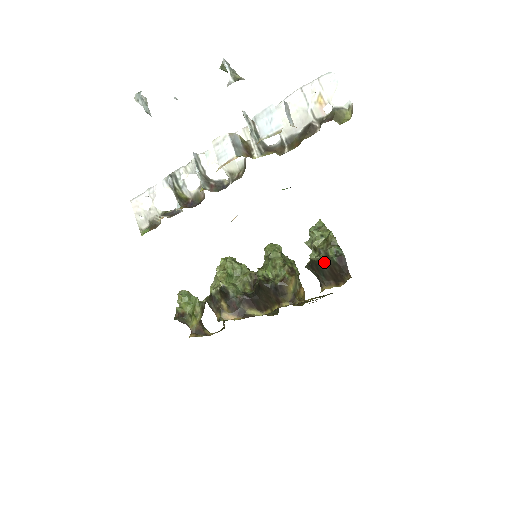
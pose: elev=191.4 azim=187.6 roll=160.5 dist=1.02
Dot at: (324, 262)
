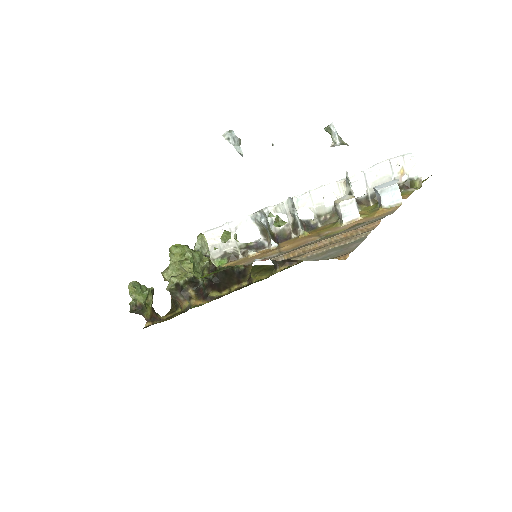
Dot at: occluded
